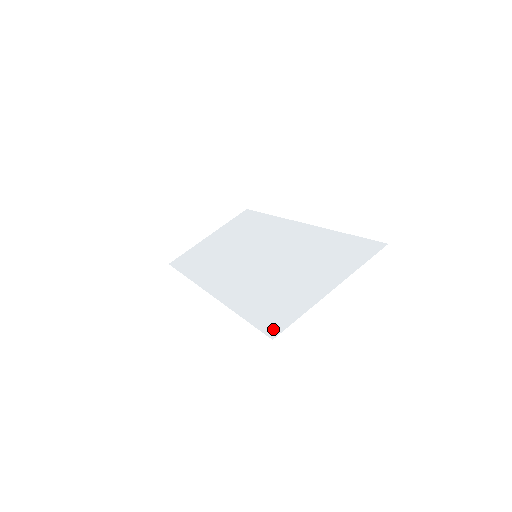
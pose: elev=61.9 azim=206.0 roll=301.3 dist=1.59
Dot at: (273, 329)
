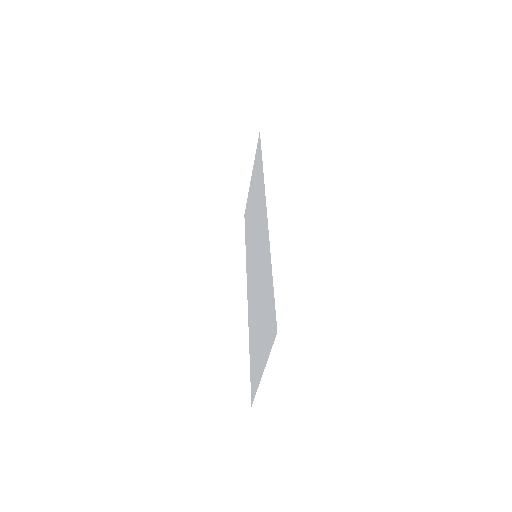
Dot at: (252, 393)
